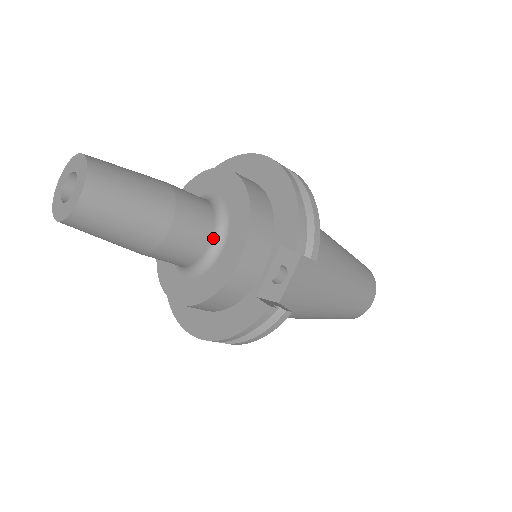
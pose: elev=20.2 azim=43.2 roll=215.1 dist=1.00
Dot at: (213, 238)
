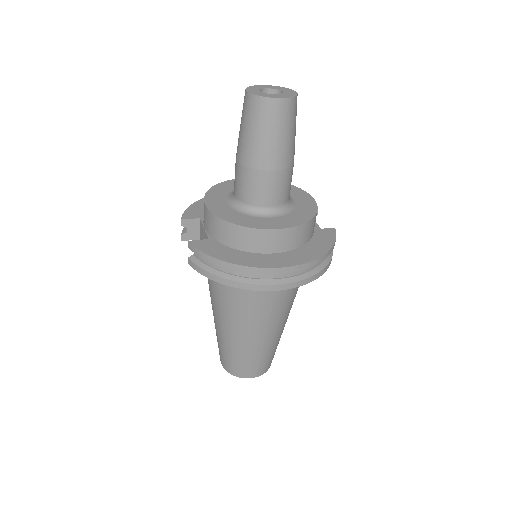
Dot at: occluded
